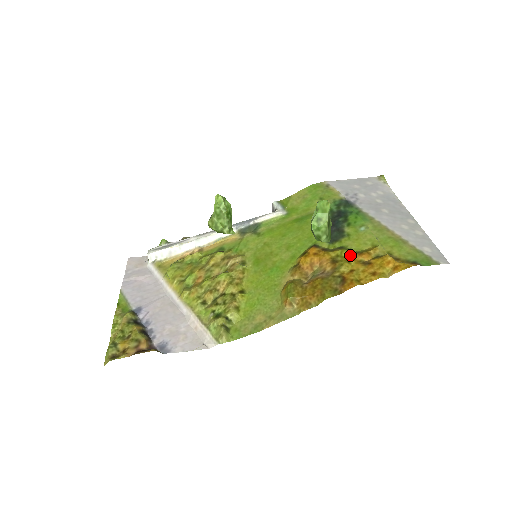
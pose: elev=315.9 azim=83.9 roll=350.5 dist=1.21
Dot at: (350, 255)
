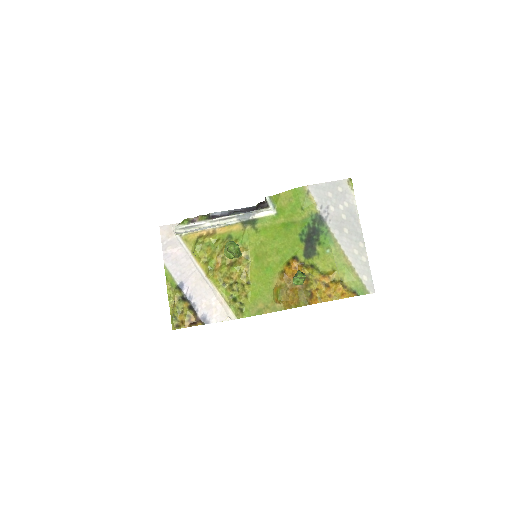
Dot at: (317, 275)
